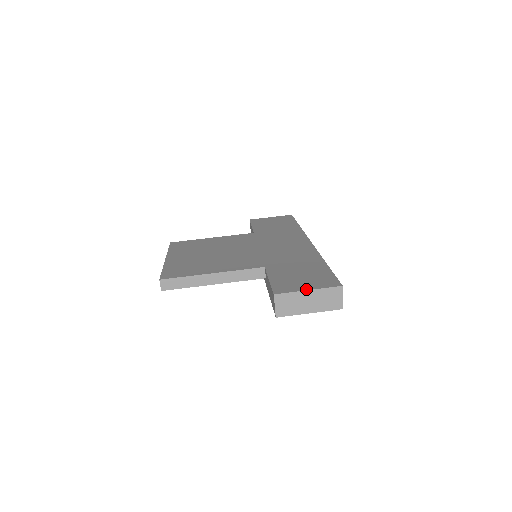
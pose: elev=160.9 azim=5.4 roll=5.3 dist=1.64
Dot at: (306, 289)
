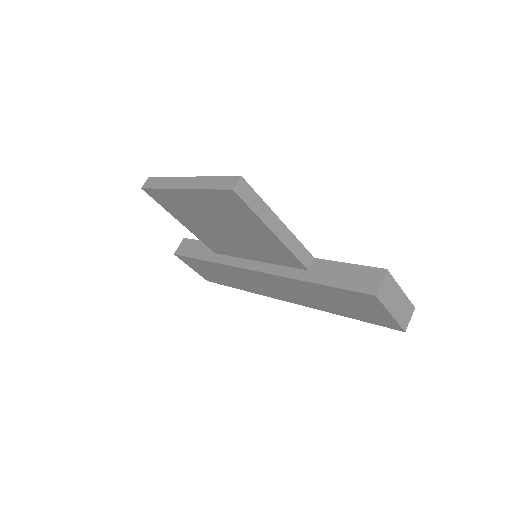
Dot at: (399, 288)
